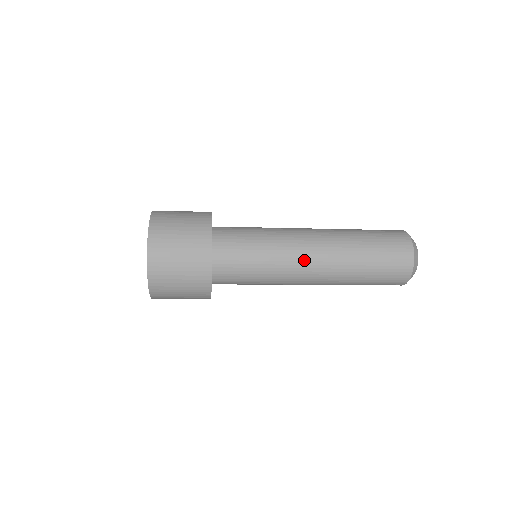
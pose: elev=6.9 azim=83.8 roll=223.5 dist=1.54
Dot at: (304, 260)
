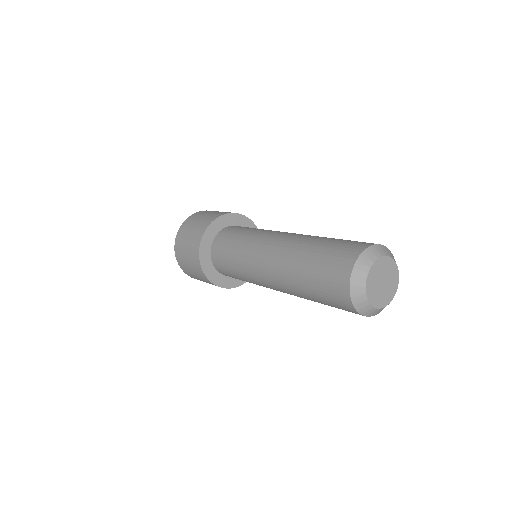
Dot at: (260, 271)
